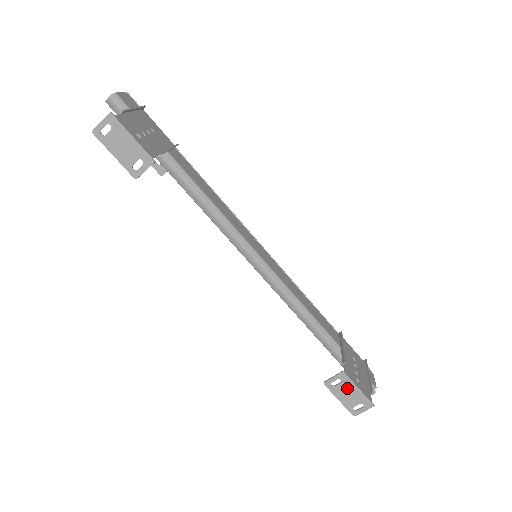
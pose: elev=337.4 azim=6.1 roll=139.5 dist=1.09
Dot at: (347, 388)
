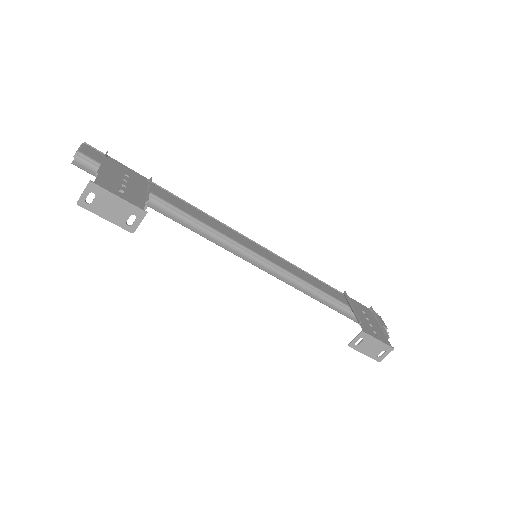
Dot at: (369, 343)
